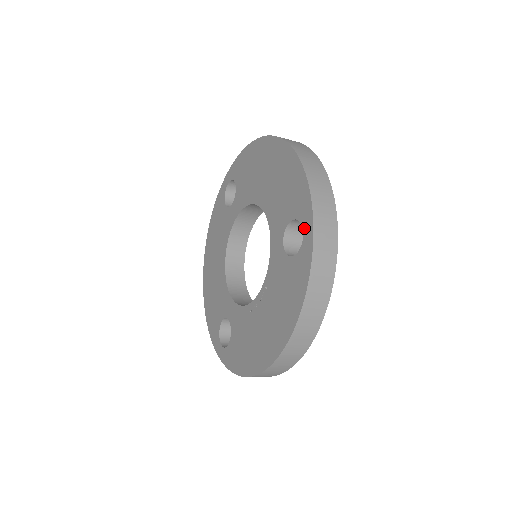
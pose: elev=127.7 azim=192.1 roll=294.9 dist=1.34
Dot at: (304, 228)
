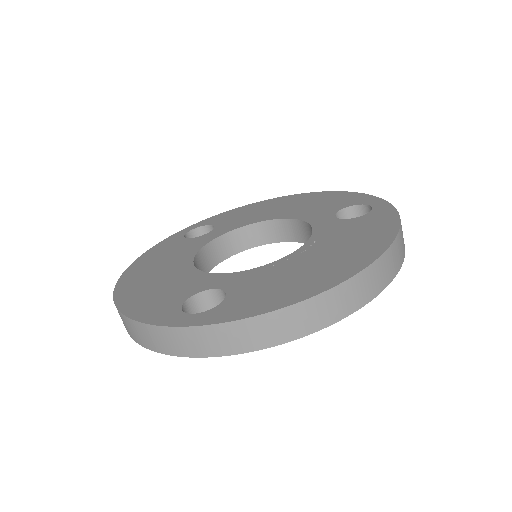
Dot at: (371, 204)
